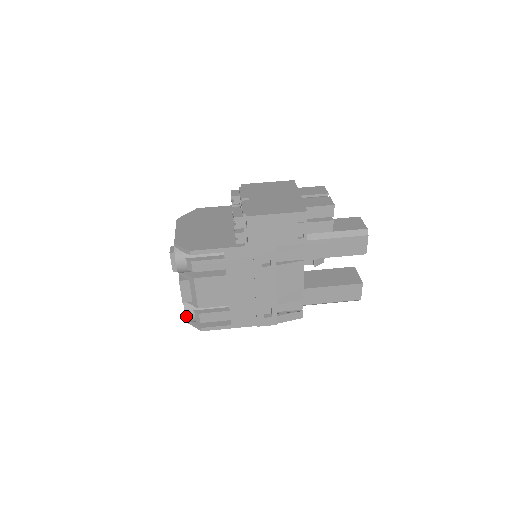
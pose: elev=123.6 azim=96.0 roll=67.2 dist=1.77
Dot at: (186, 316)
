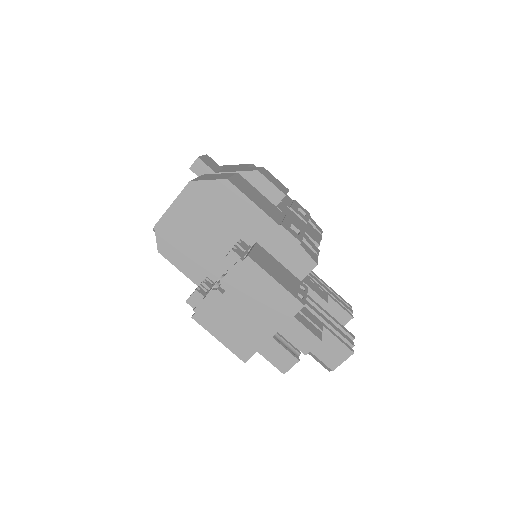
Dot at: occluded
